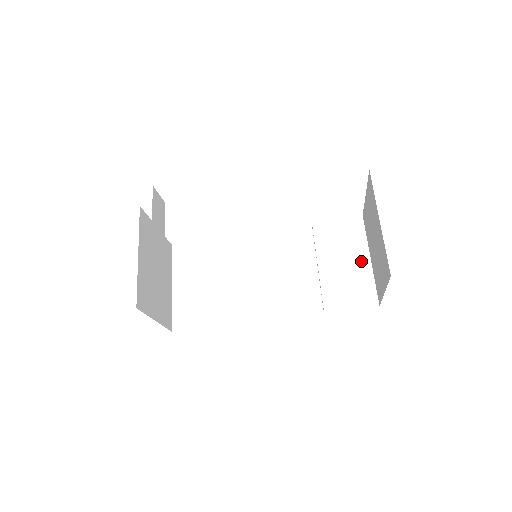
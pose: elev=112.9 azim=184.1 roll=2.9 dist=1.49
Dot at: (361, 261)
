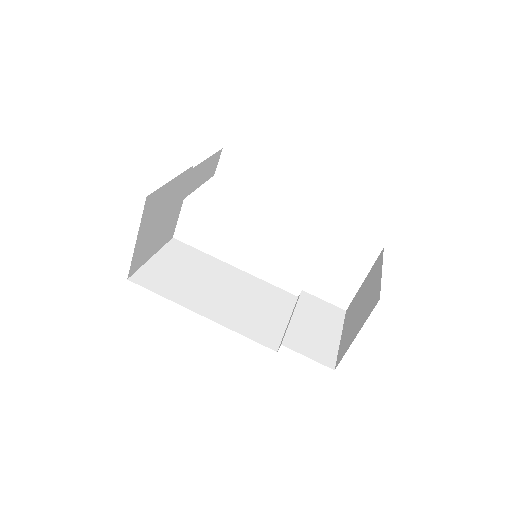
Dot at: (332, 334)
